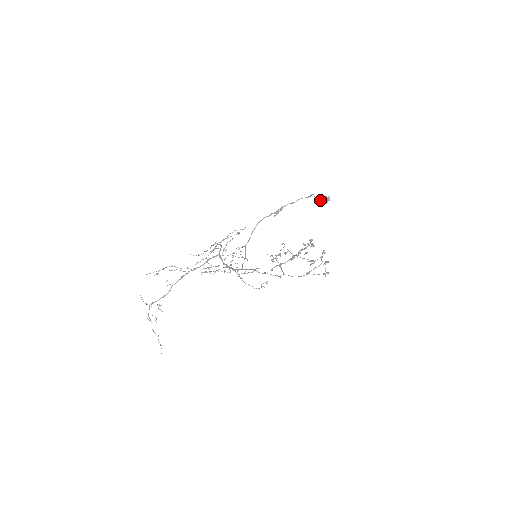
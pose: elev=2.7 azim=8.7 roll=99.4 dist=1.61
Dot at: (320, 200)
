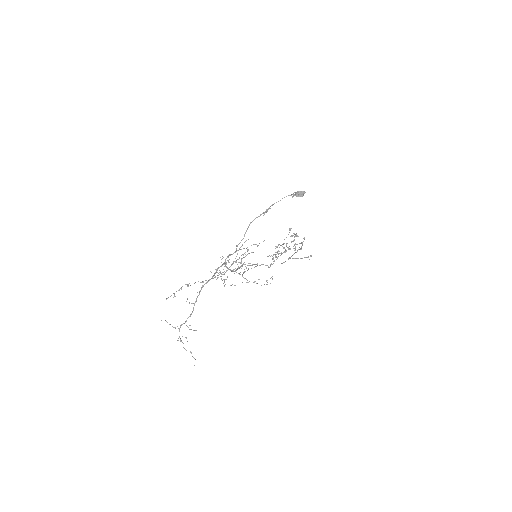
Dot at: (296, 194)
